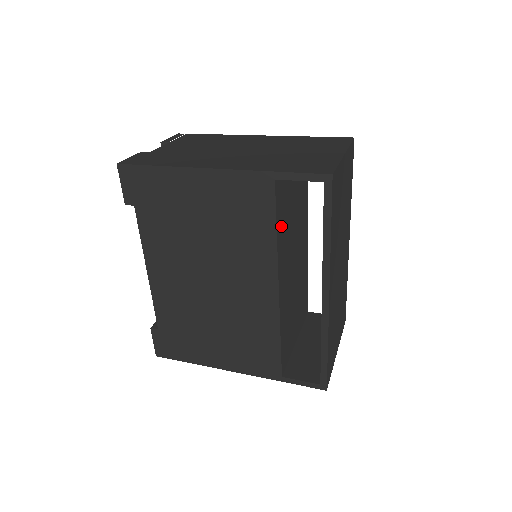
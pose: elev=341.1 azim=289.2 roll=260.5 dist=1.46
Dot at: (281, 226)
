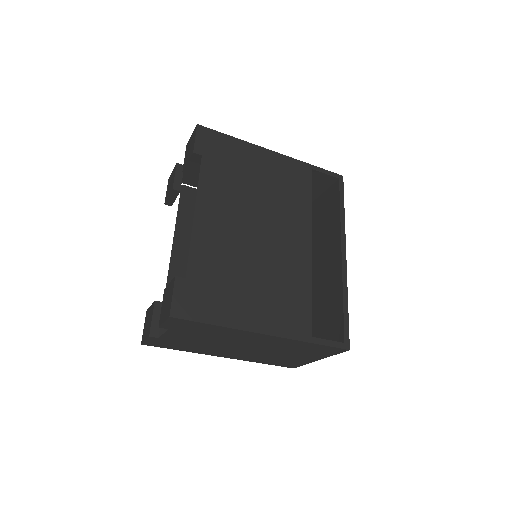
Dot at: occluded
